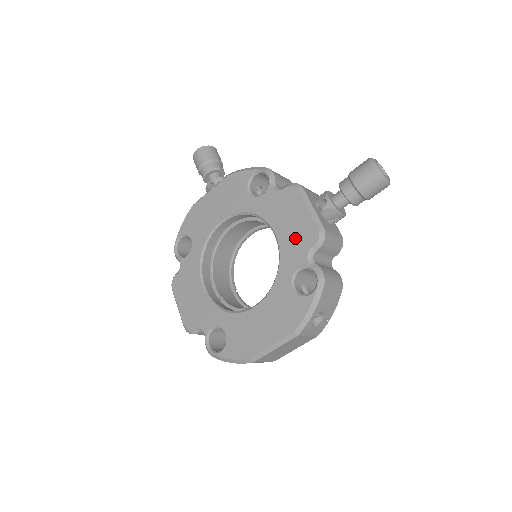
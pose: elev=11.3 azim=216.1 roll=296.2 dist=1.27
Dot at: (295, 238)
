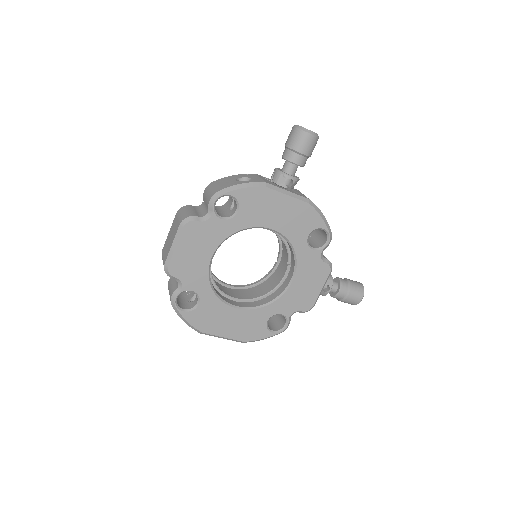
Dot at: (299, 297)
